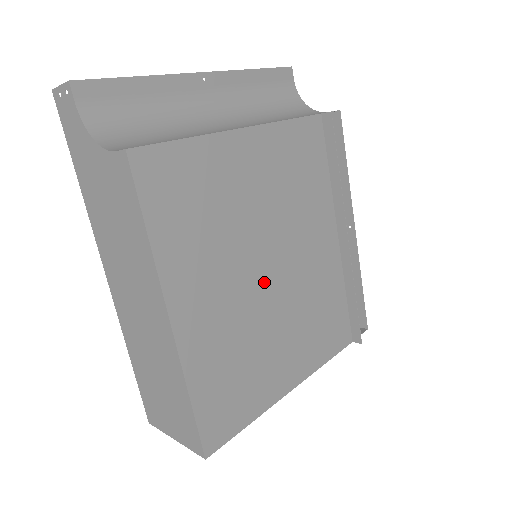
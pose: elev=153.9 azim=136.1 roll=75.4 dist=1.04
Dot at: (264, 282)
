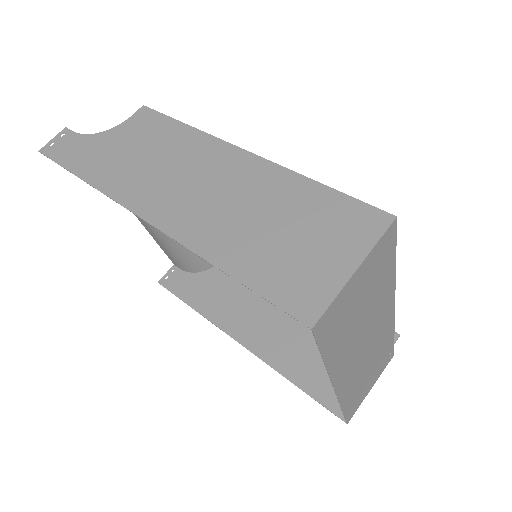
Dot at: occluded
